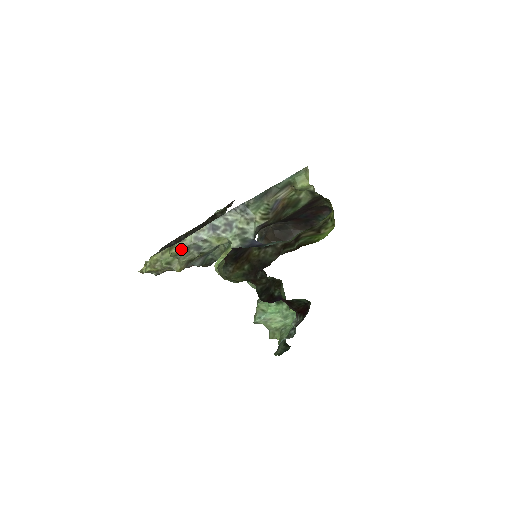
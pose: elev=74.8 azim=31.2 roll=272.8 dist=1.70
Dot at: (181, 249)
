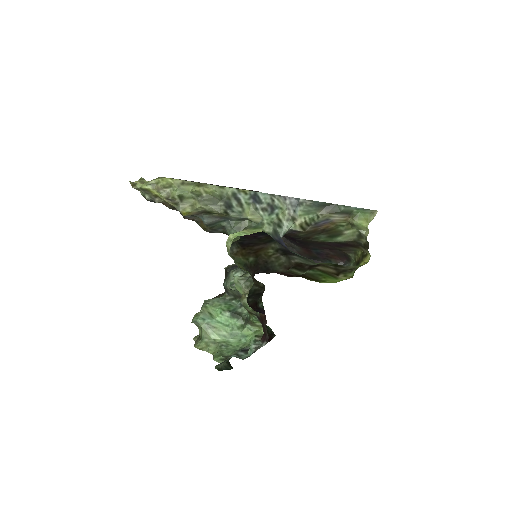
Dot at: (209, 193)
